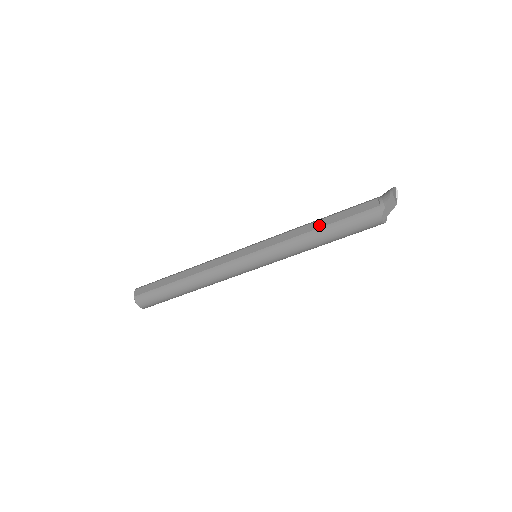
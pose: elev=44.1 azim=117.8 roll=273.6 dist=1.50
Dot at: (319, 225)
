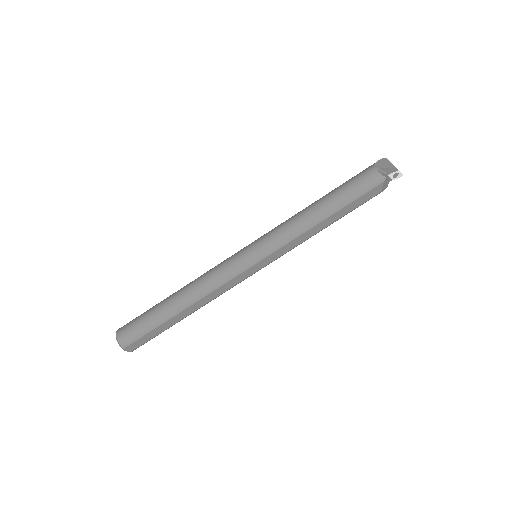
Dot at: occluded
